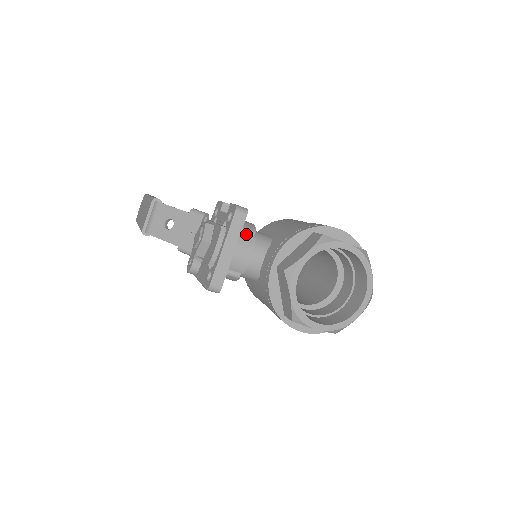
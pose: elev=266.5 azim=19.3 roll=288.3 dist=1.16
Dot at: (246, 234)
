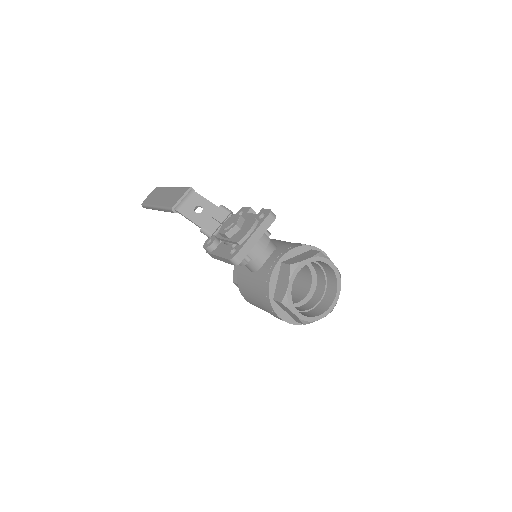
Dot at: occluded
